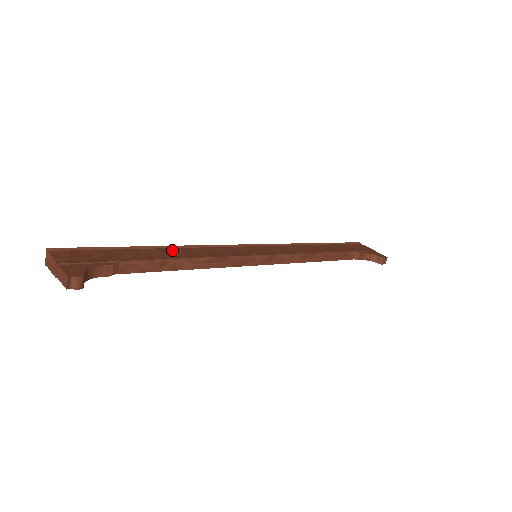
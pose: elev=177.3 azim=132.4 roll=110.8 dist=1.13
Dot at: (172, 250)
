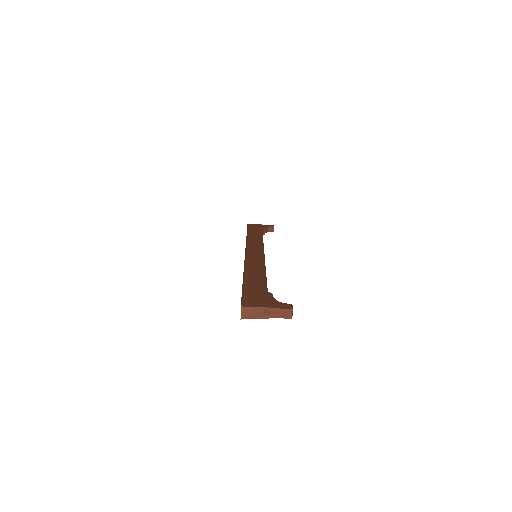
Dot at: (250, 273)
